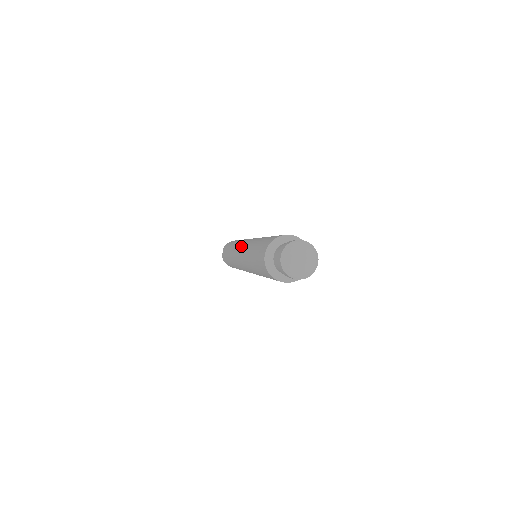
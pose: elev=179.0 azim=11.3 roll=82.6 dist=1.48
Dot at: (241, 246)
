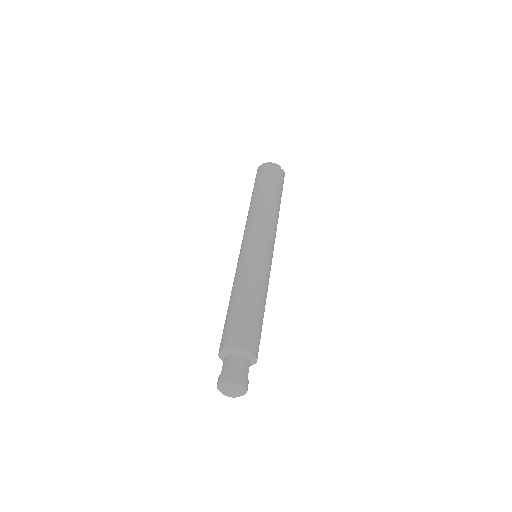
Dot at: occluded
